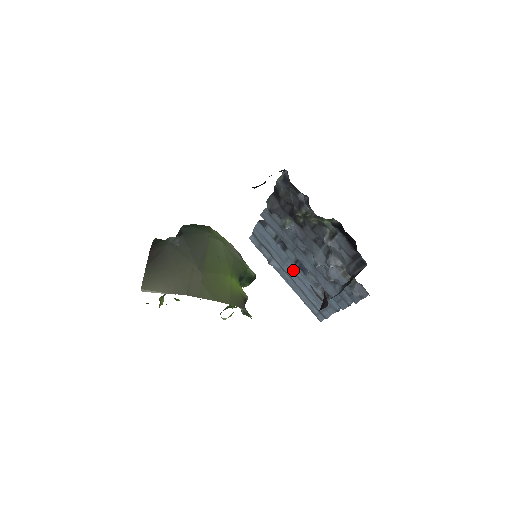
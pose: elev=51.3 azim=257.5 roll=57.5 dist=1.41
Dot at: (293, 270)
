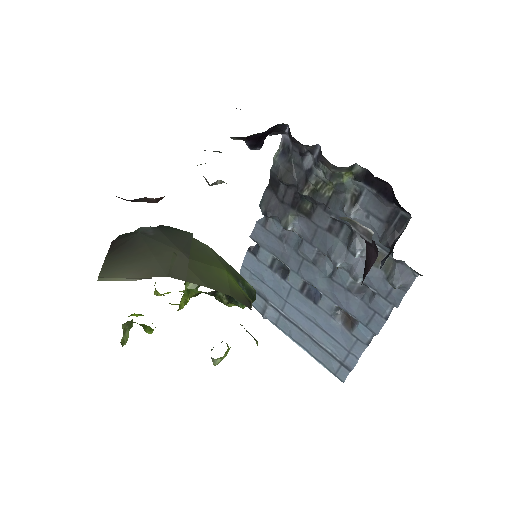
Dot at: (298, 306)
